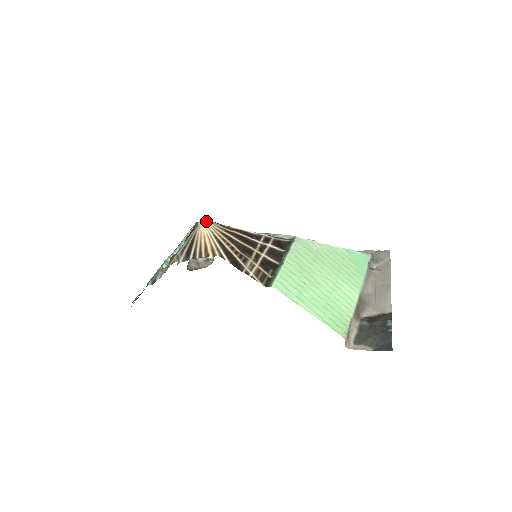
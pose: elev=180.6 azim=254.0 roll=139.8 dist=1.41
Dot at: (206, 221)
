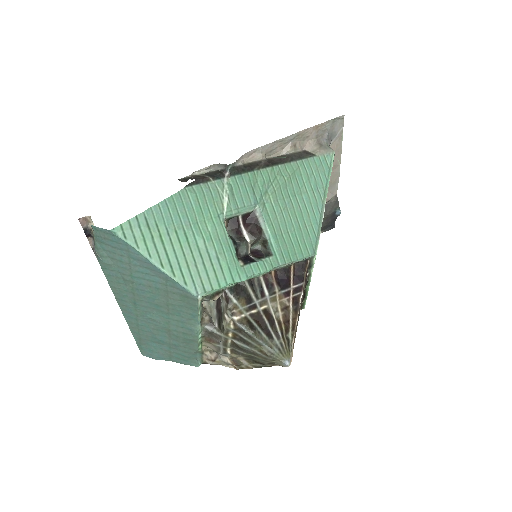
Dot at: occluded
